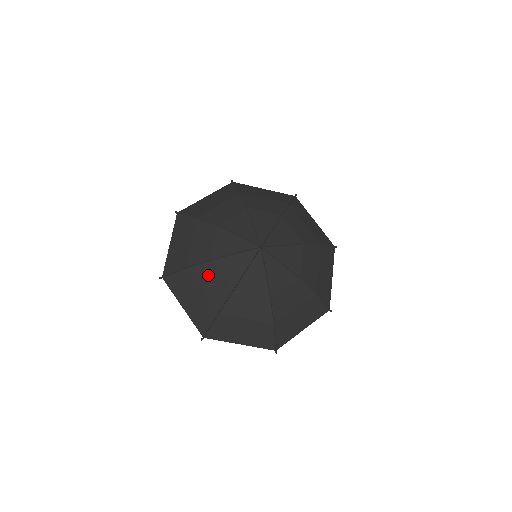
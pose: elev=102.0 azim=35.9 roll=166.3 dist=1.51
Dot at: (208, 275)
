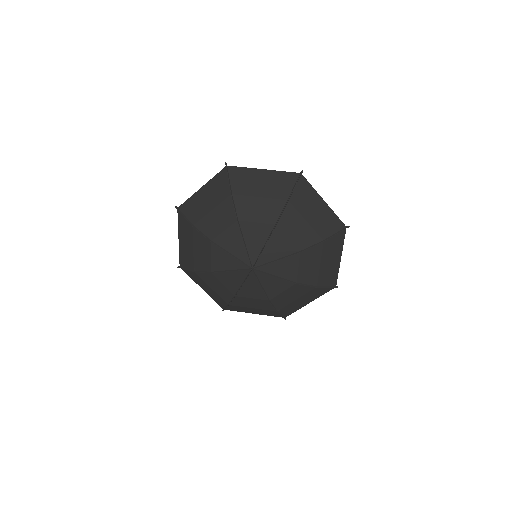
Dot at: (203, 246)
